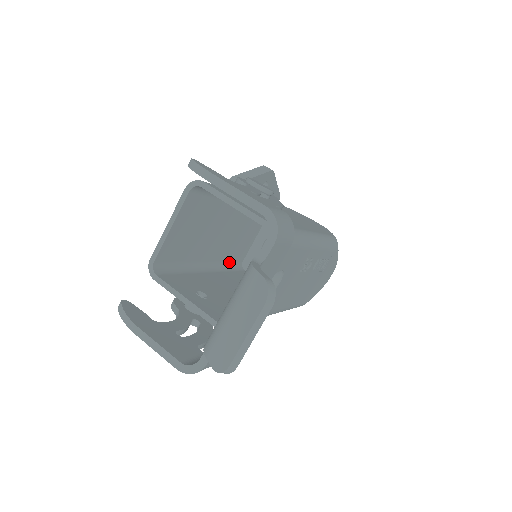
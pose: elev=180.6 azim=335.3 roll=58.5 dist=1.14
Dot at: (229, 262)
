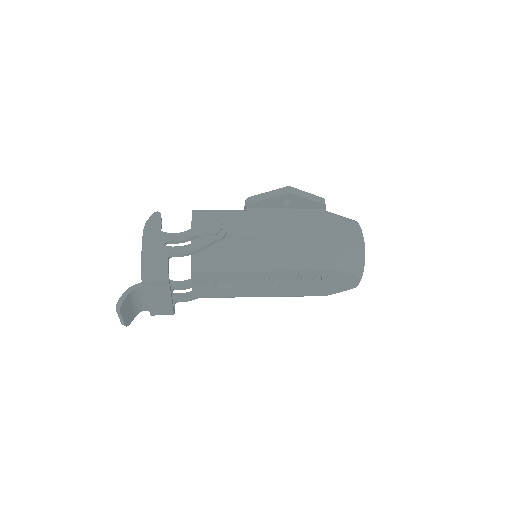
Dot at: occluded
